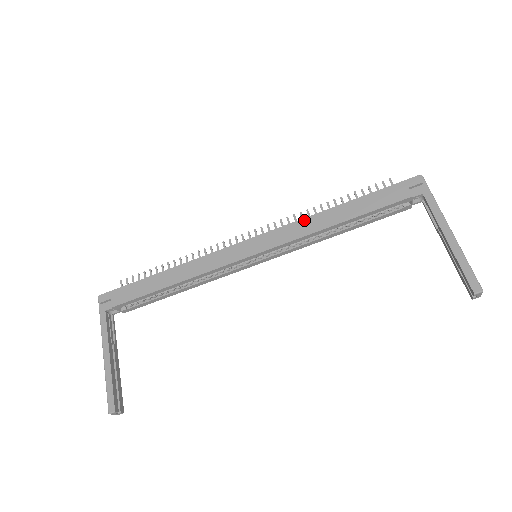
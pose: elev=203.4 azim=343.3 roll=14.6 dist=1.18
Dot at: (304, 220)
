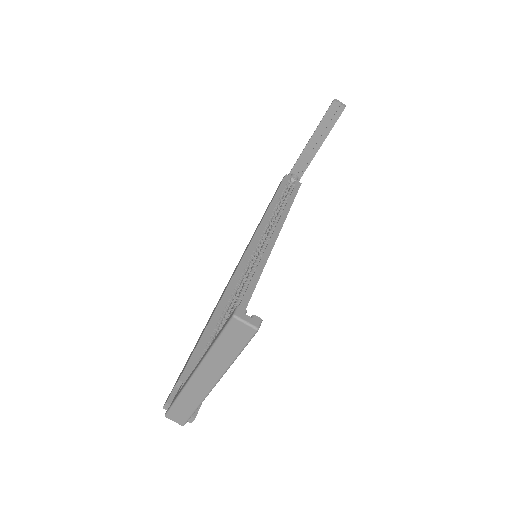
Dot at: occluded
